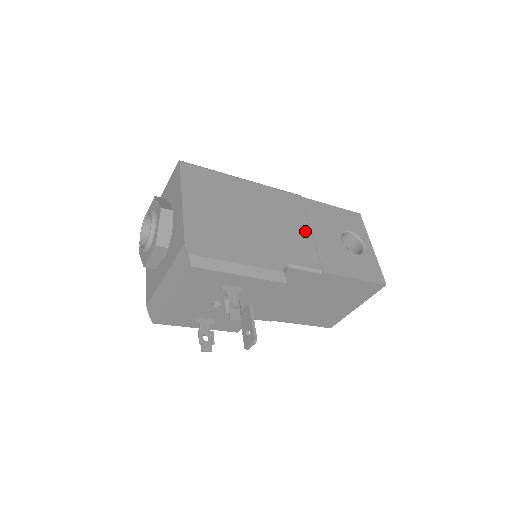
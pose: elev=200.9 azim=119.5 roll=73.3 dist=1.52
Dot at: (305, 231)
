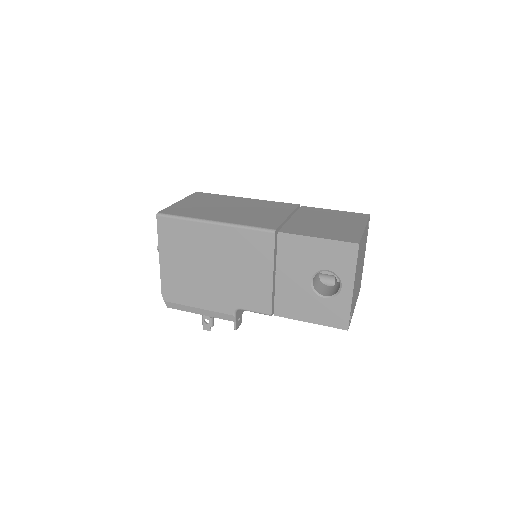
Dot at: (266, 276)
